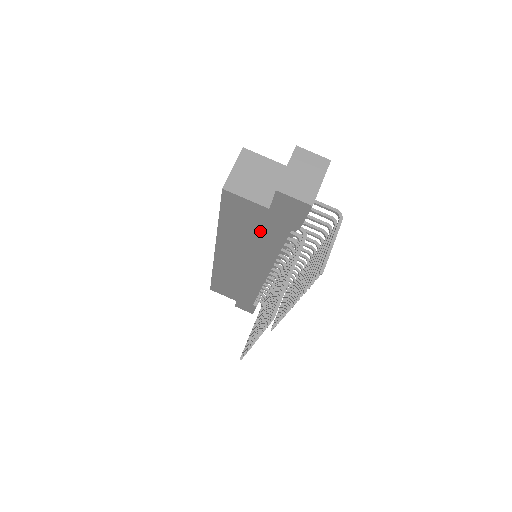
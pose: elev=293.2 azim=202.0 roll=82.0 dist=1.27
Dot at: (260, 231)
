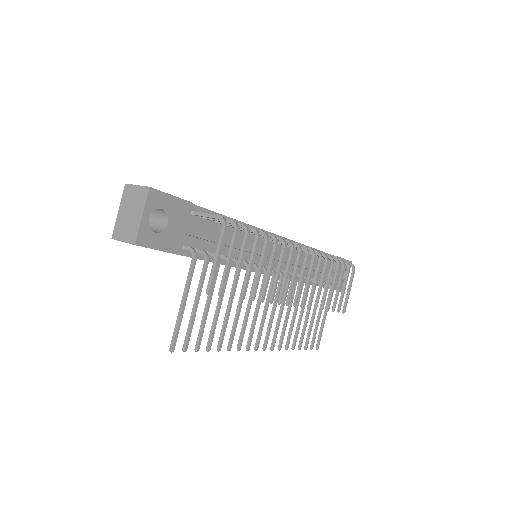
Dot at: occluded
